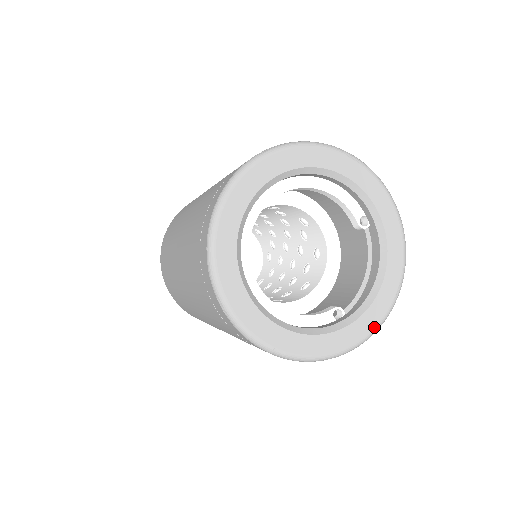
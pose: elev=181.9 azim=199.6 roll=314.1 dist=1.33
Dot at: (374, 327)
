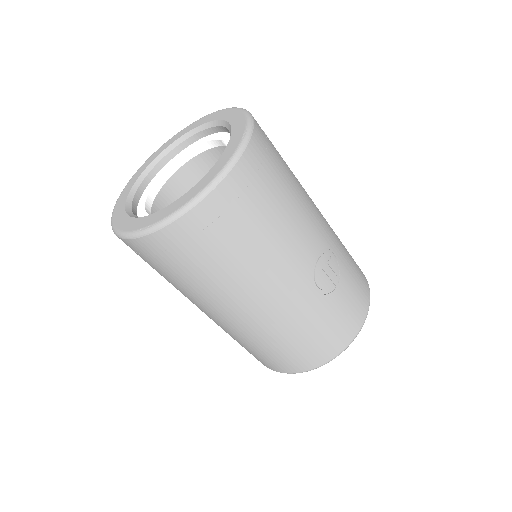
Dot at: (226, 163)
